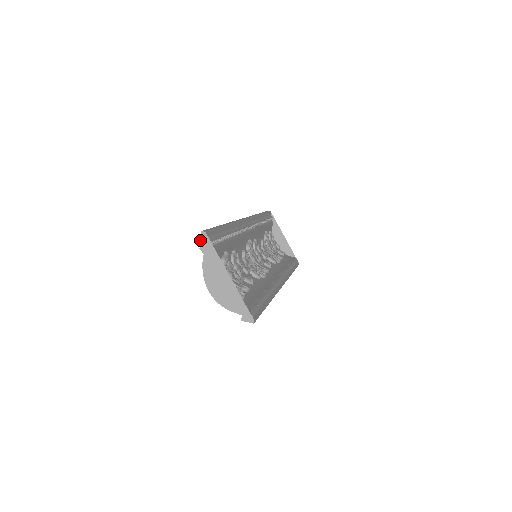
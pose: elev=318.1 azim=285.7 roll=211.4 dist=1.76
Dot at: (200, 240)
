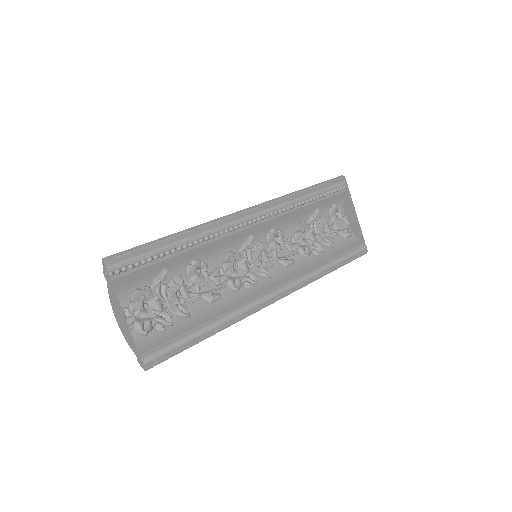
Dot at: occluded
